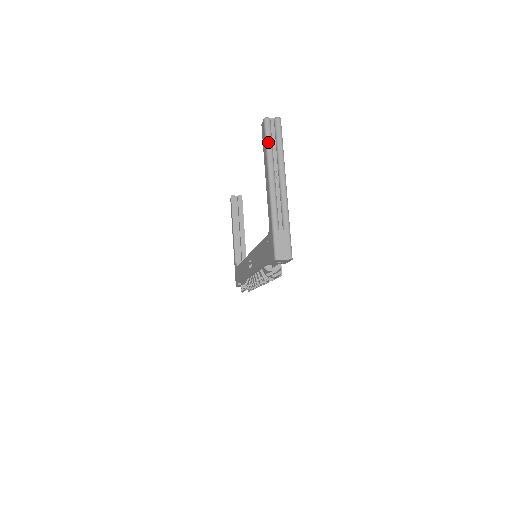
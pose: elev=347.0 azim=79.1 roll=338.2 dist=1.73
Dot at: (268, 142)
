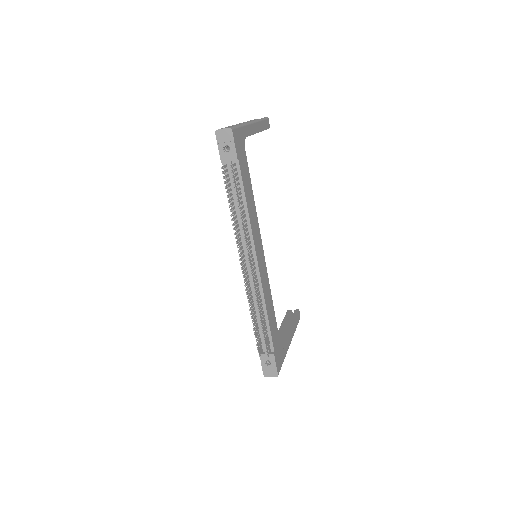
Dot at: occluded
